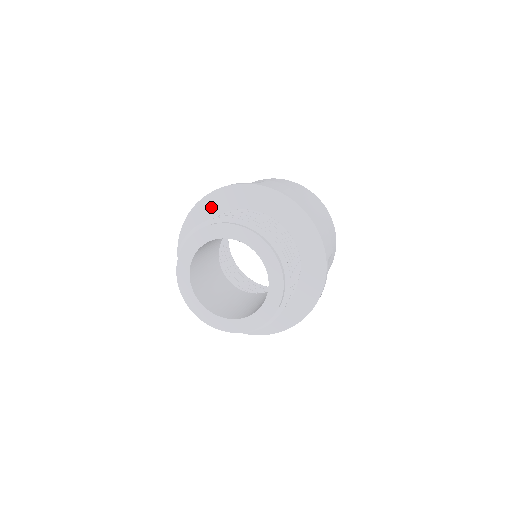
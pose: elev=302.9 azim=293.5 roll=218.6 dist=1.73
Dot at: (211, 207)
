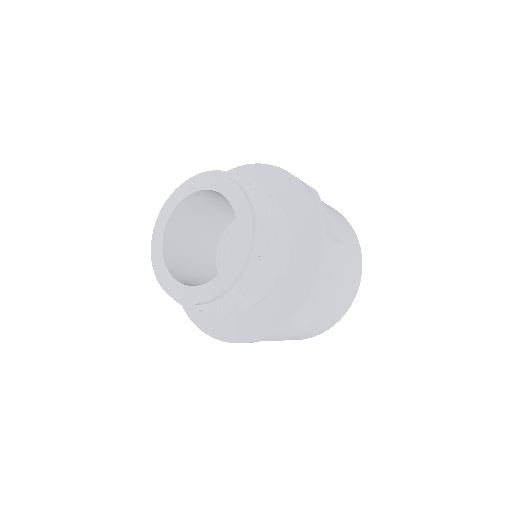
Dot at: occluded
